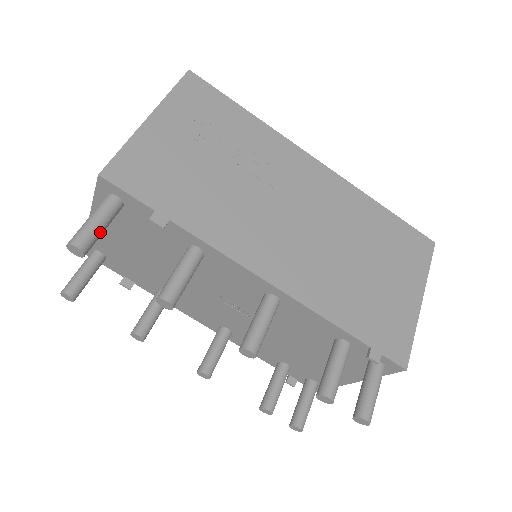
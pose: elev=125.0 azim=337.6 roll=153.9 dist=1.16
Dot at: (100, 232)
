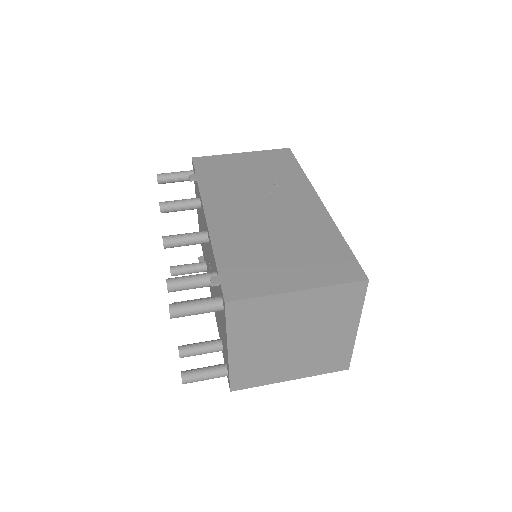
Dot at: (172, 178)
